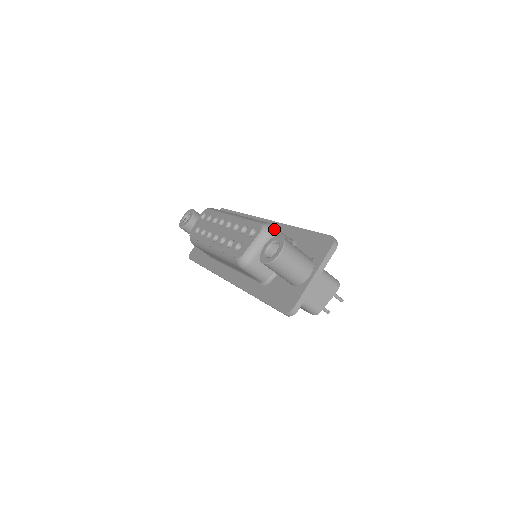
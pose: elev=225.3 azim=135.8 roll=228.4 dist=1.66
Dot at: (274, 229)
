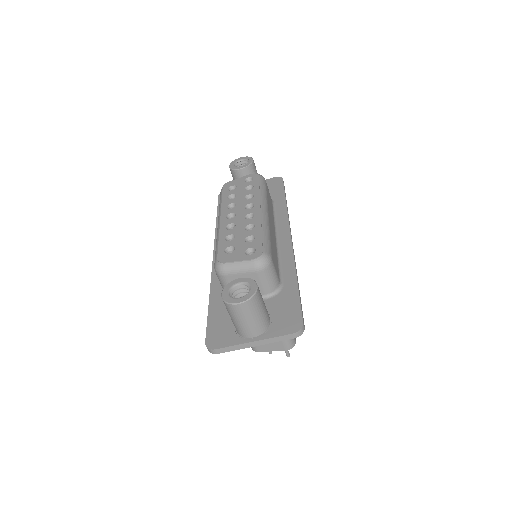
Dot at: (268, 267)
